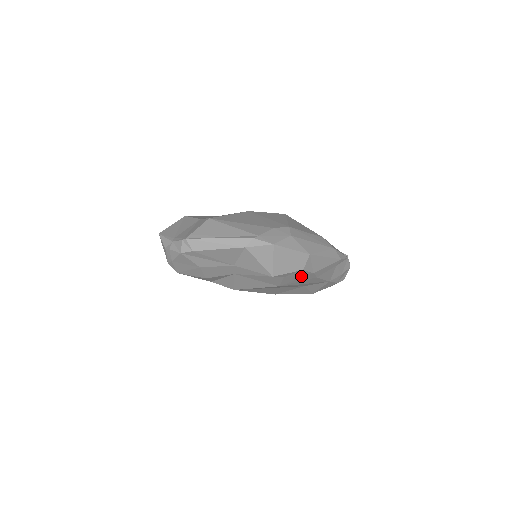
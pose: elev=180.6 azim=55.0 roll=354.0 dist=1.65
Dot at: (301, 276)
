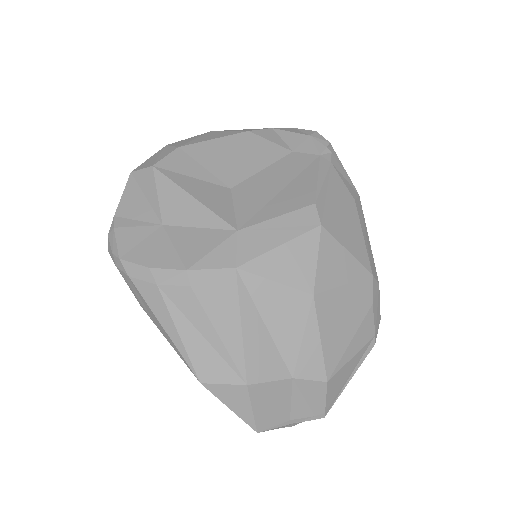
Dot at: occluded
